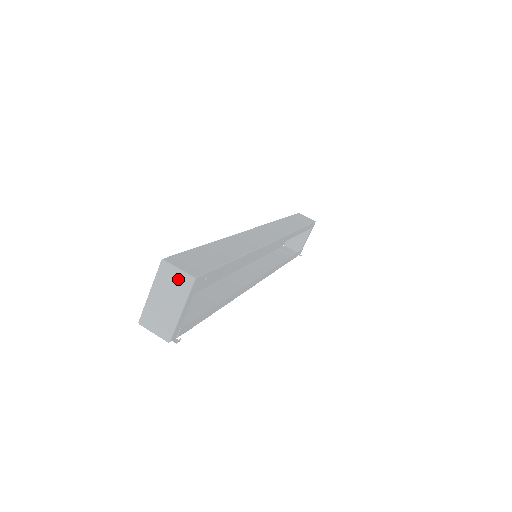
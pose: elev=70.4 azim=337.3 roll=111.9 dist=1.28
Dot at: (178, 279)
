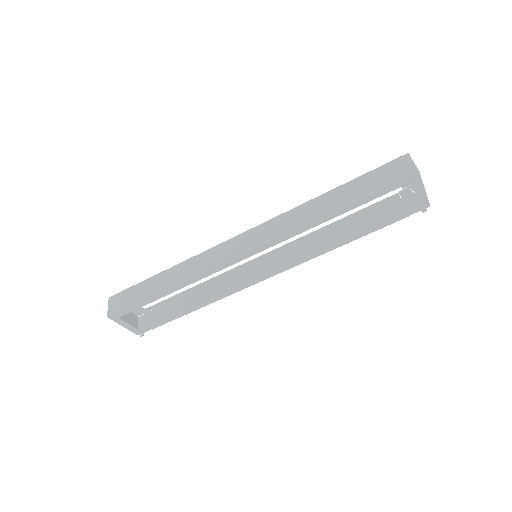
Dot at: occluded
